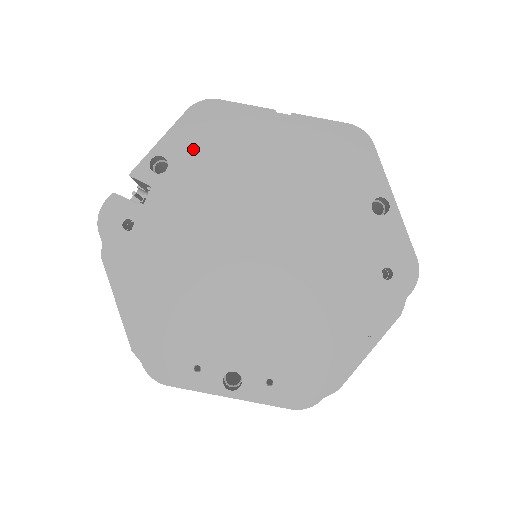
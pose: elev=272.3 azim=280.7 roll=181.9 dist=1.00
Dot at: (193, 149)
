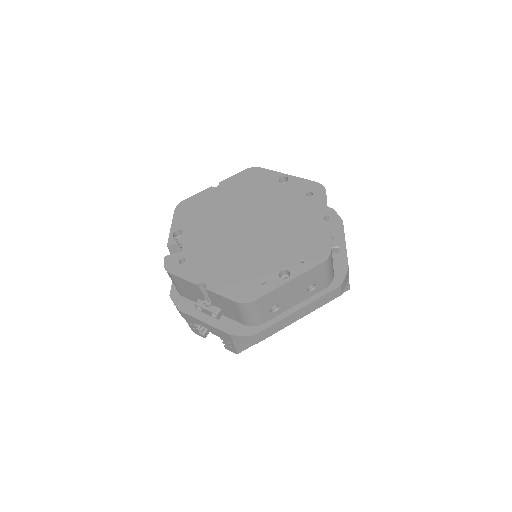
Dot at: (188, 219)
